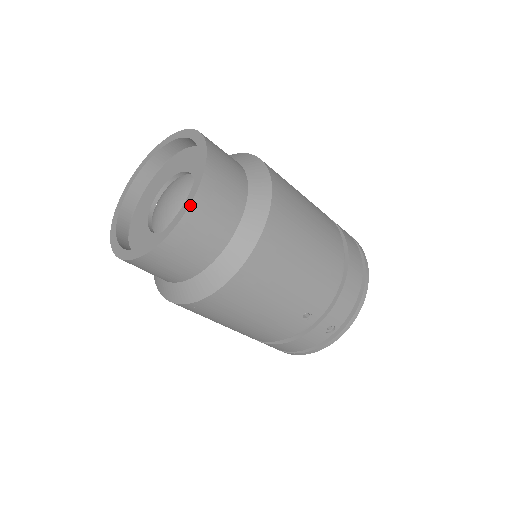
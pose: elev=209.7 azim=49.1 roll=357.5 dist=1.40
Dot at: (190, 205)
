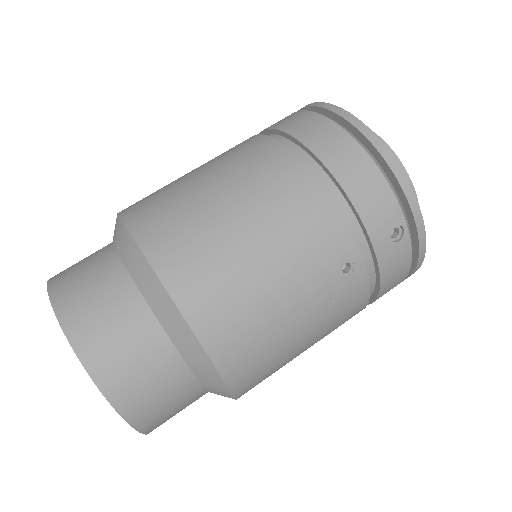
Dot at: (90, 376)
